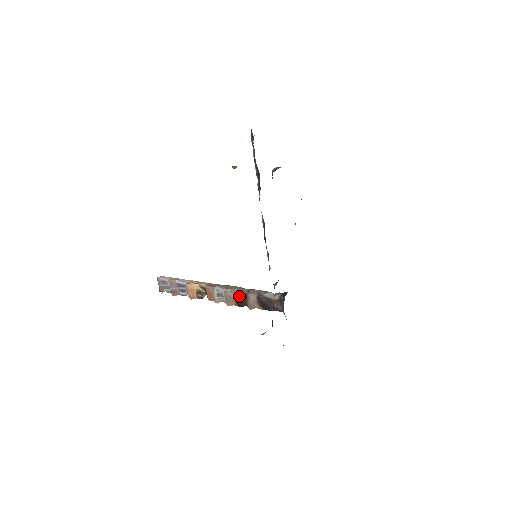
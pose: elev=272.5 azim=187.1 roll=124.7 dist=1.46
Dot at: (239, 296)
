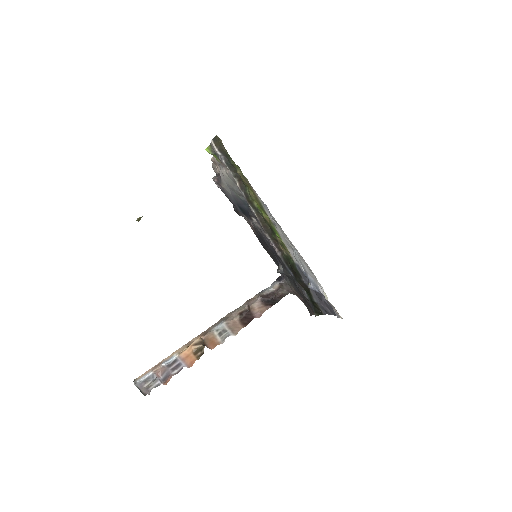
Dot at: (242, 316)
